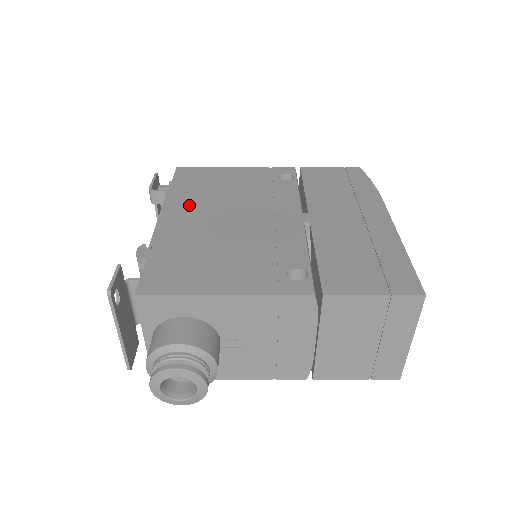
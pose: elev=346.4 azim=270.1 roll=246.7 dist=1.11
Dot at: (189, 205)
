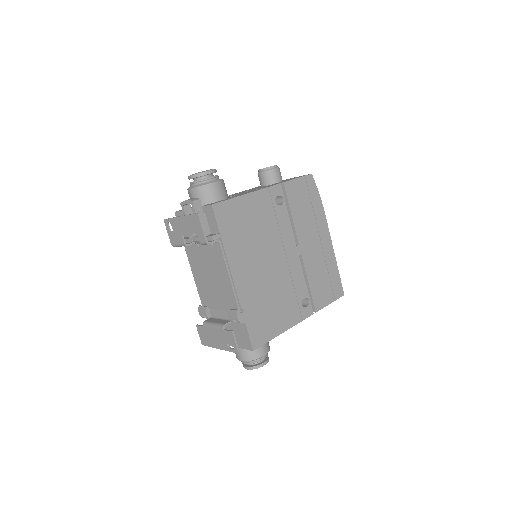
Dot at: (242, 259)
